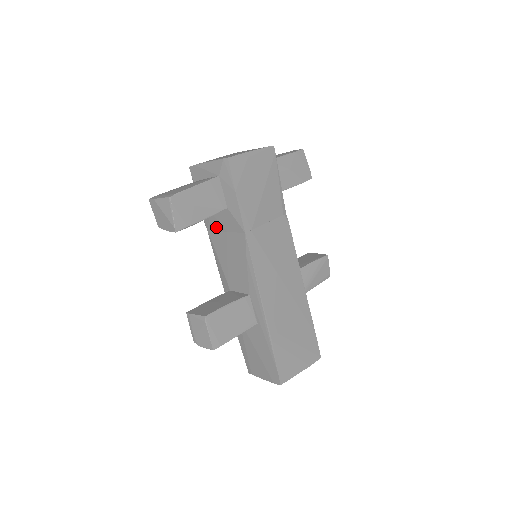
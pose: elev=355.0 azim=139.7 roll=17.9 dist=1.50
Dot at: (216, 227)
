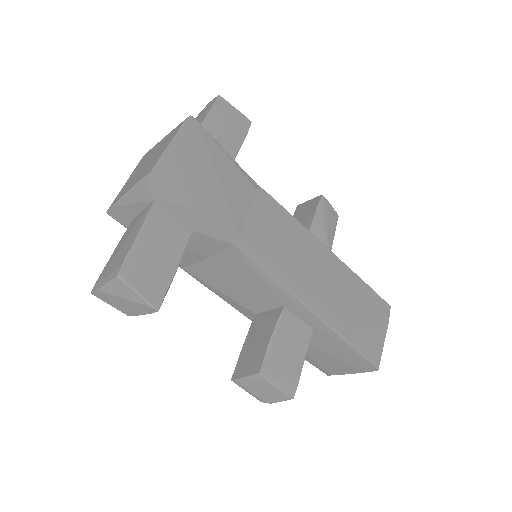
Dot at: (191, 259)
